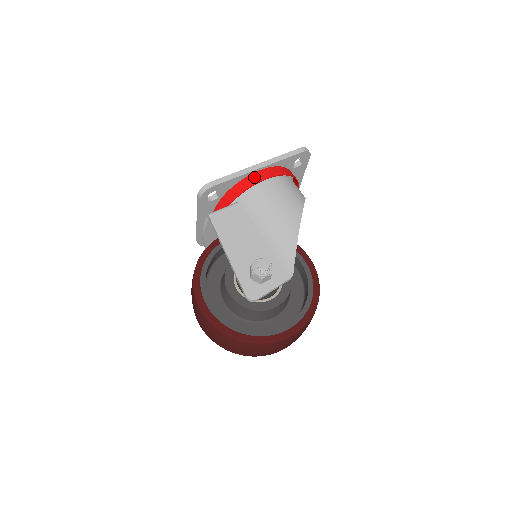
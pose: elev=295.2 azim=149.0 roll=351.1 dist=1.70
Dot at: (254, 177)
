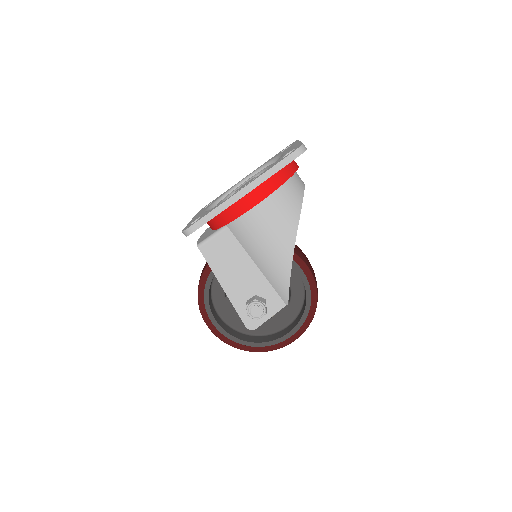
Dot at: (238, 207)
